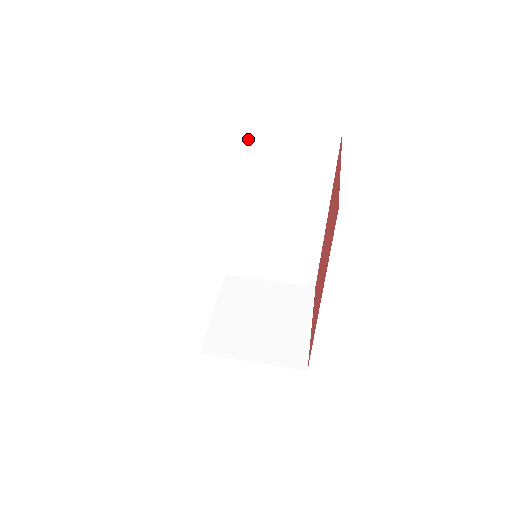
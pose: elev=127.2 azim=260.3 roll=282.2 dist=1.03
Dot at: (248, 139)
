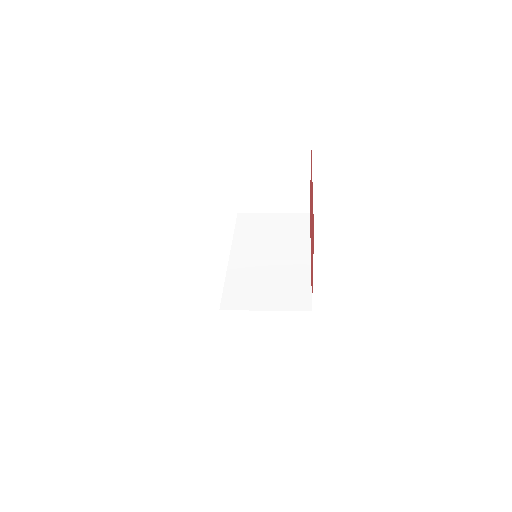
Dot at: (252, 220)
